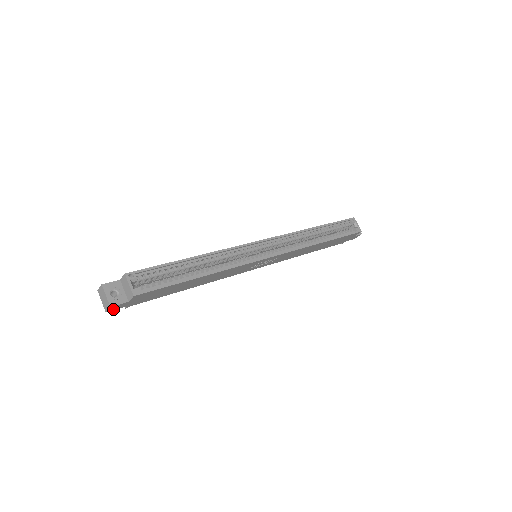
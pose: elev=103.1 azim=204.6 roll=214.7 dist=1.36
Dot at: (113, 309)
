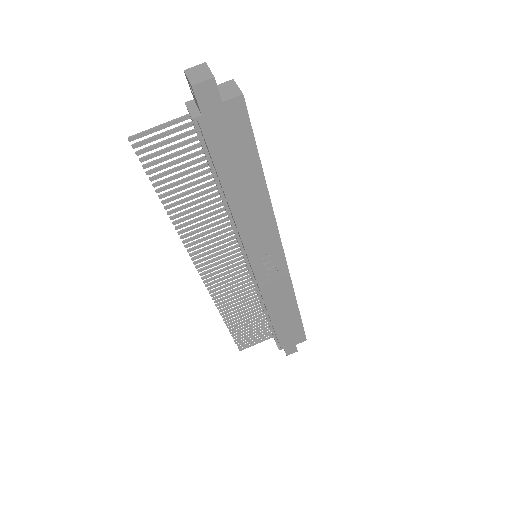
Dot at: (199, 93)
